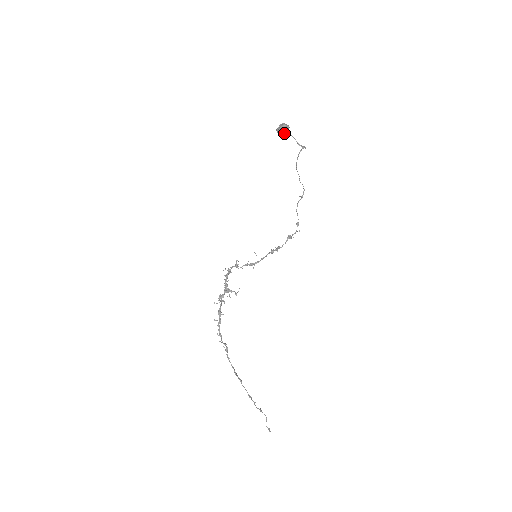
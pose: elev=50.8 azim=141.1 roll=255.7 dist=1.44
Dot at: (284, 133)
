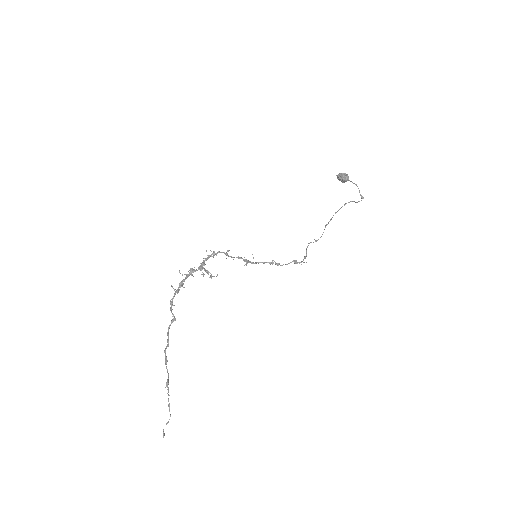
Dot at: (344, 180)
